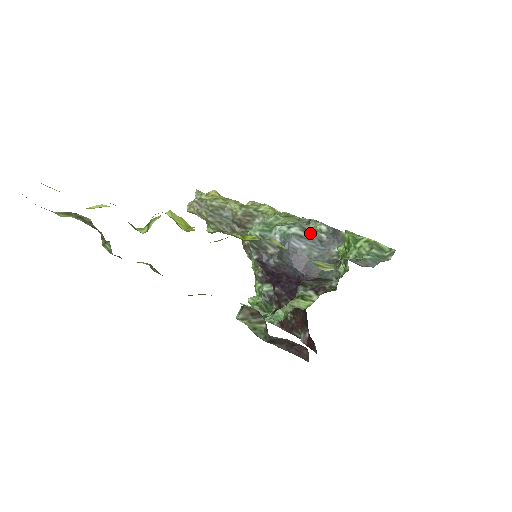
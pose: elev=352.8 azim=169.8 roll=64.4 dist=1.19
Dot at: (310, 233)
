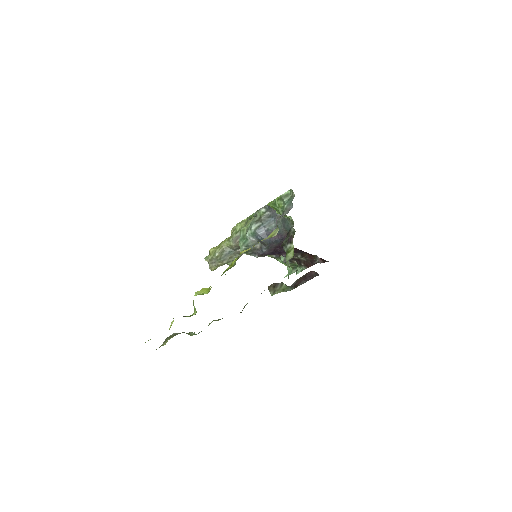
Dot at: (261, 220)
